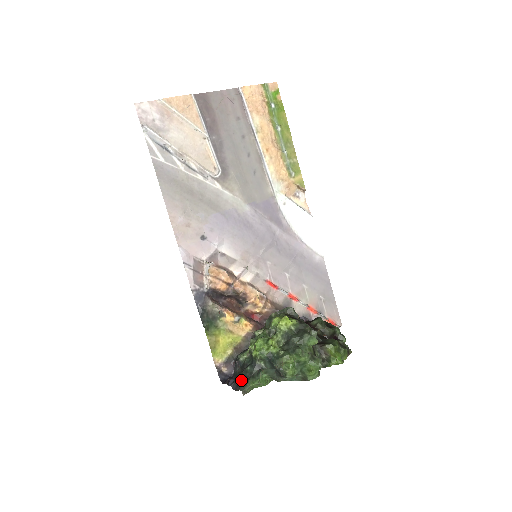
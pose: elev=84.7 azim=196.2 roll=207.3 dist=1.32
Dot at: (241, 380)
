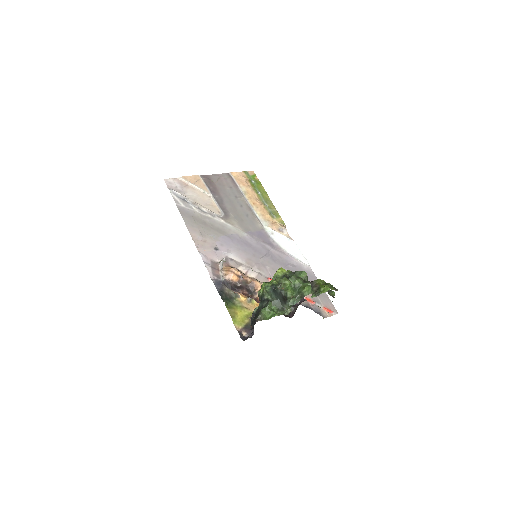
Dot at: (256, 315)
